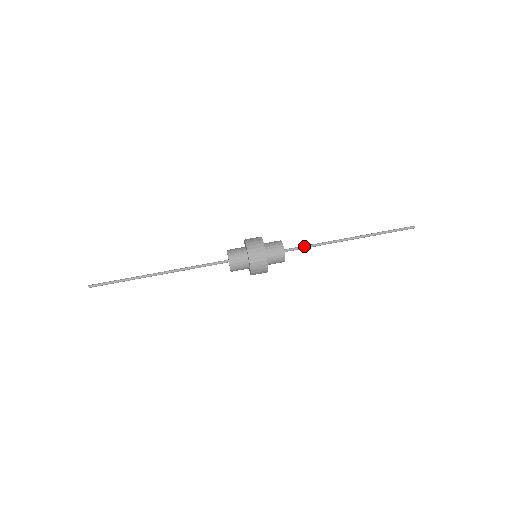
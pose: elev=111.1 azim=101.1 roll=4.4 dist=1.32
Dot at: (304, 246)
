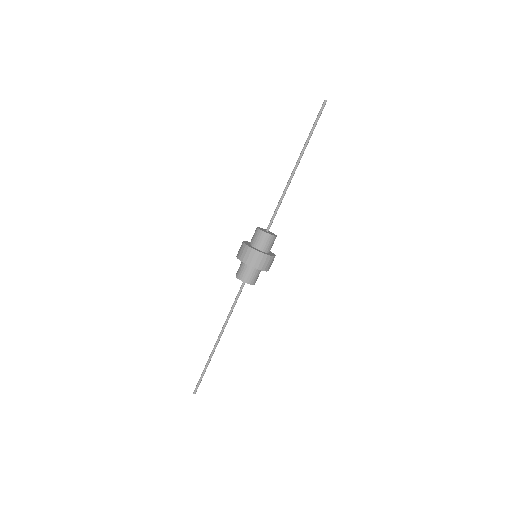
Dot at: (275, 211)
